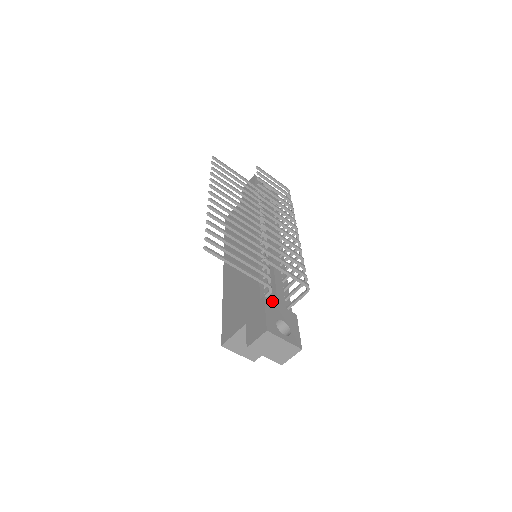
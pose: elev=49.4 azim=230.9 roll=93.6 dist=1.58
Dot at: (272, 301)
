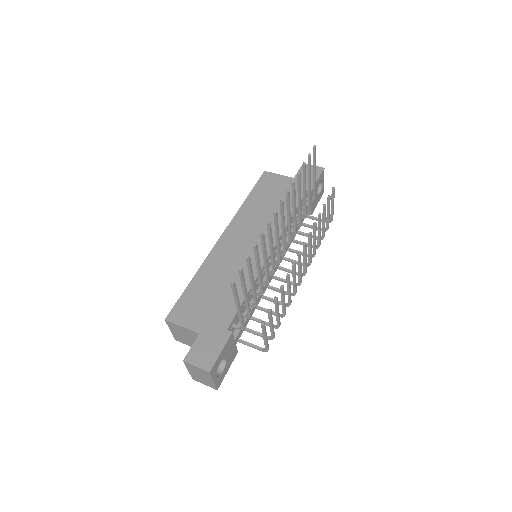
Dot at: occluded
